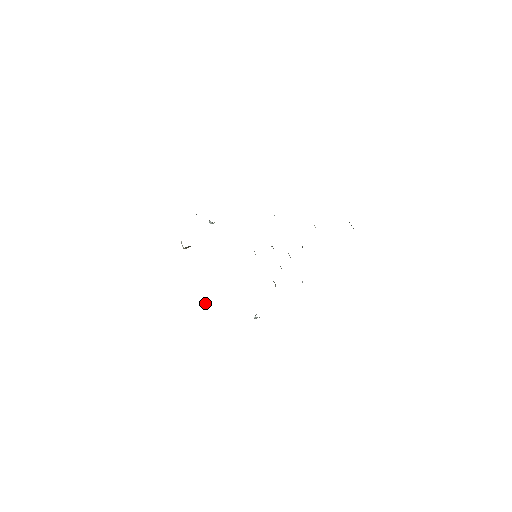
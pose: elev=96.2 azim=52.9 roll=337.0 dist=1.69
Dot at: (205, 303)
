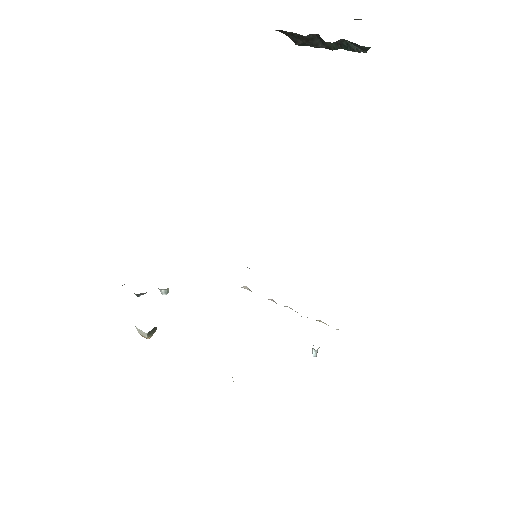
Dot at: occluded
